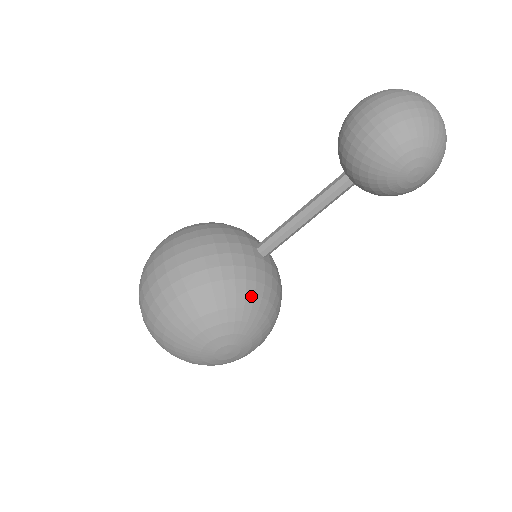
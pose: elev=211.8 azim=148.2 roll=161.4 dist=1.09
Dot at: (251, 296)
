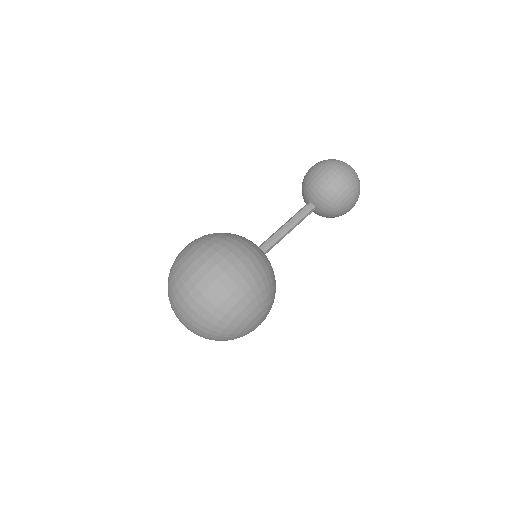
Dot at: occluded
